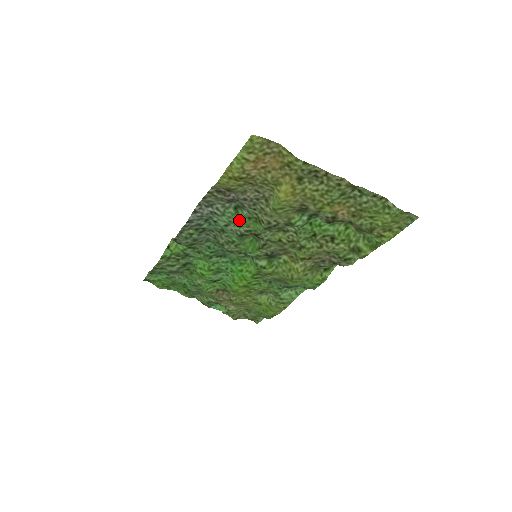
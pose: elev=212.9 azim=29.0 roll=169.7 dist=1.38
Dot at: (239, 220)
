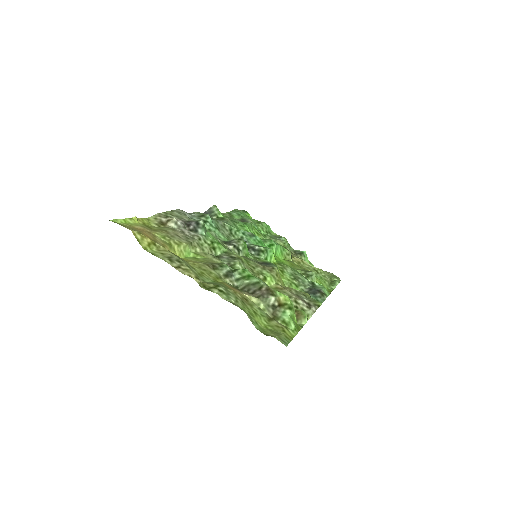
Dot at: occluded
